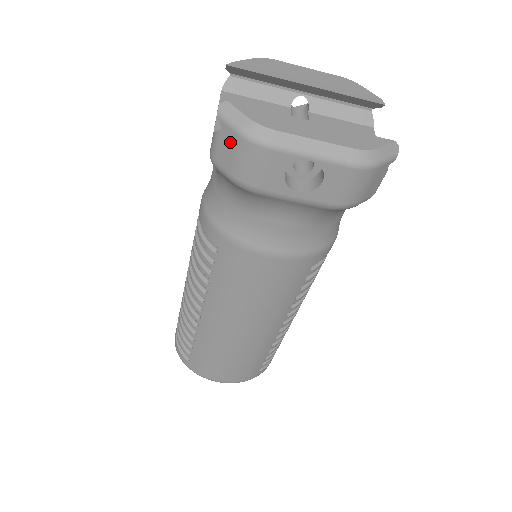
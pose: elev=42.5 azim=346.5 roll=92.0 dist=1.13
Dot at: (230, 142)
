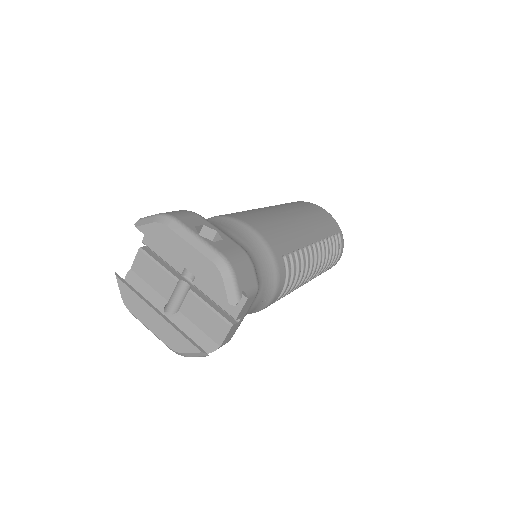
Dot at: occluded
